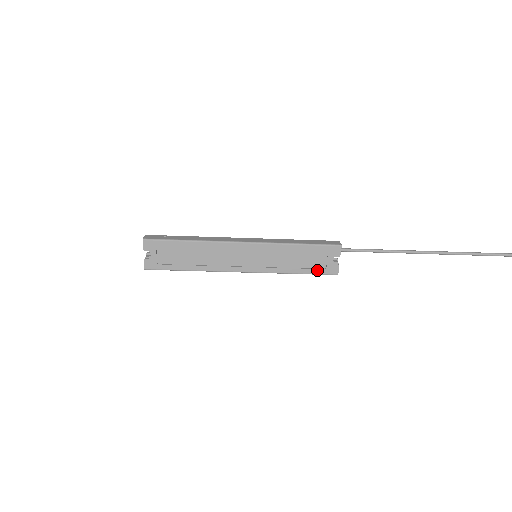
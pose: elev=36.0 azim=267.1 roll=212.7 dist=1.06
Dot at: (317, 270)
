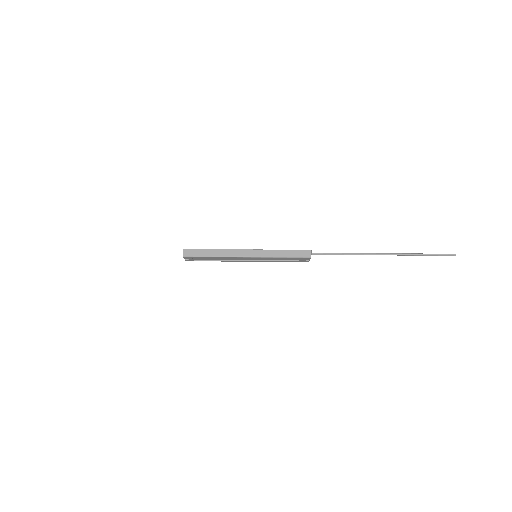
Dot at: (295, 261)
